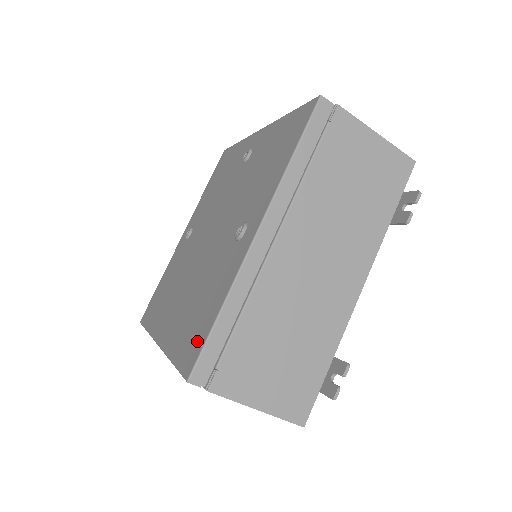
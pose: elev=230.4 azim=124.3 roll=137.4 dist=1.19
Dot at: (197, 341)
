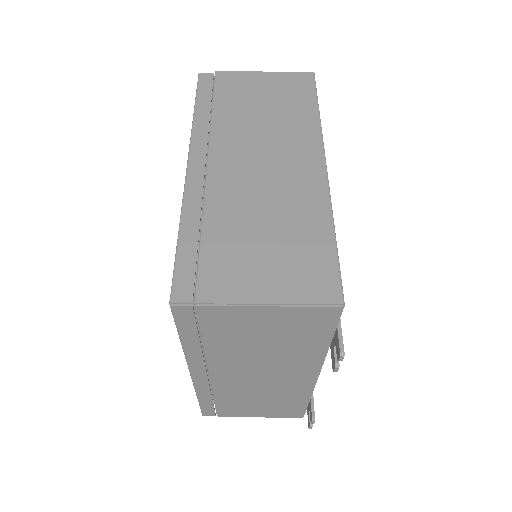
Dot at: occluded
